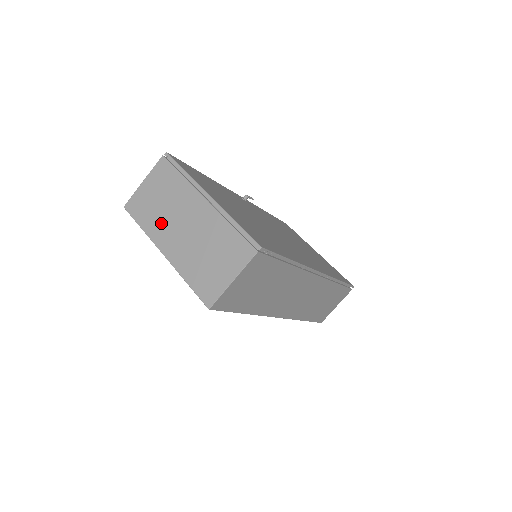
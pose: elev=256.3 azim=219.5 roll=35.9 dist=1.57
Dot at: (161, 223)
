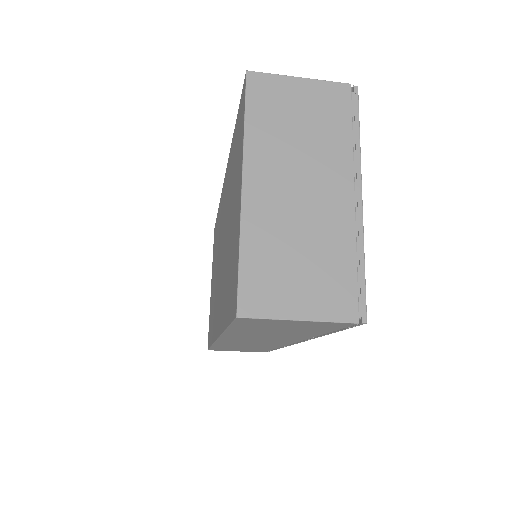
Dot at: (276, 149)
